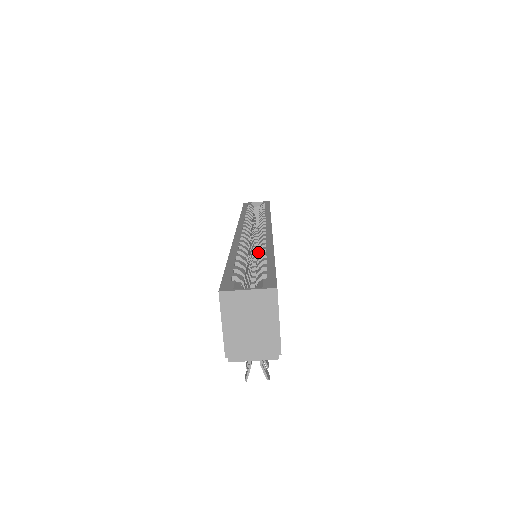
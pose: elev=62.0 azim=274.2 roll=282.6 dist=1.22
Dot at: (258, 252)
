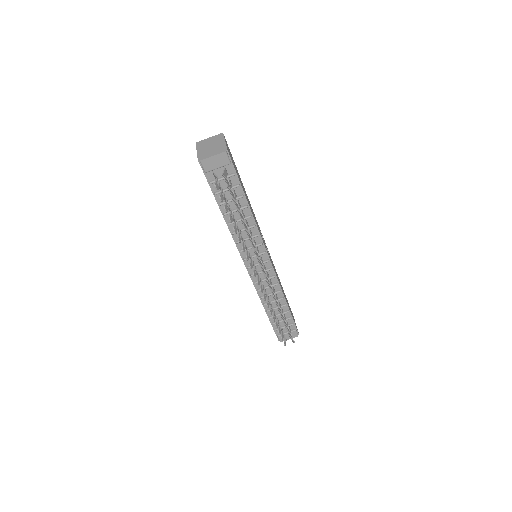
Dot at: occluded
